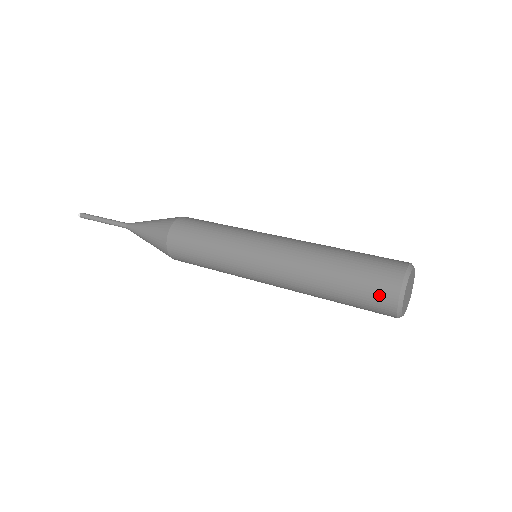
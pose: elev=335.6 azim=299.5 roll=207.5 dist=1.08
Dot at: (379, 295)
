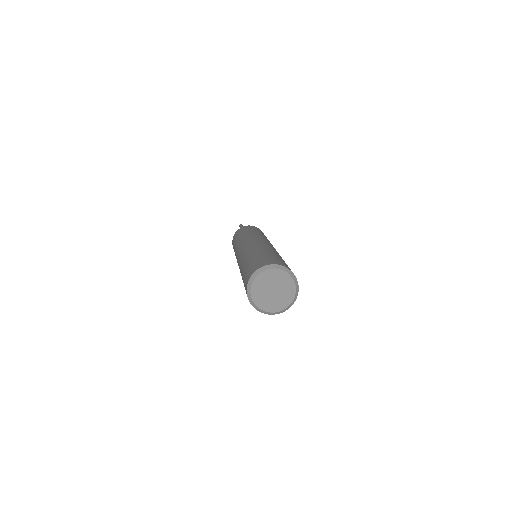
Dot at: occluded
